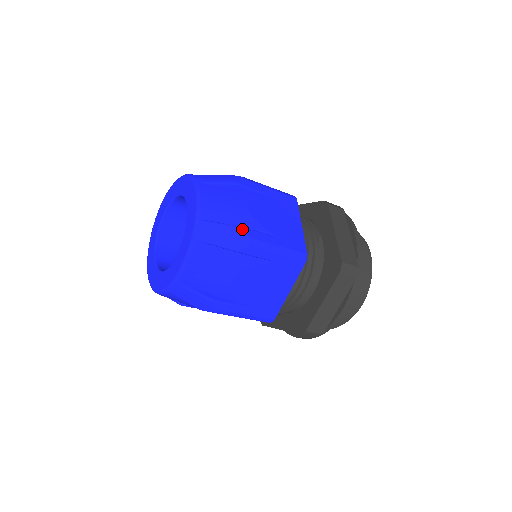
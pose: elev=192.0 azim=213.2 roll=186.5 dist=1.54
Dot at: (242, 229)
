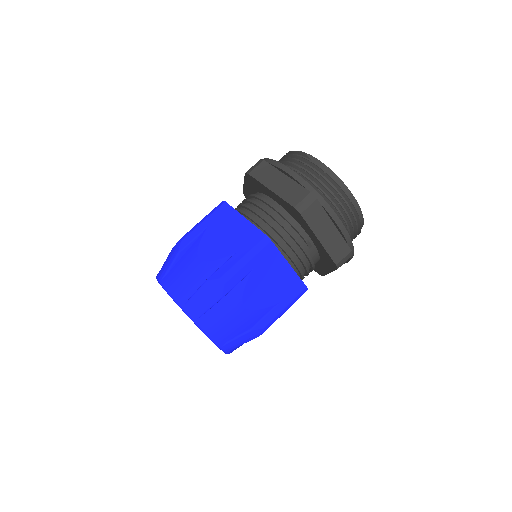
Dot at: (253, 330)
